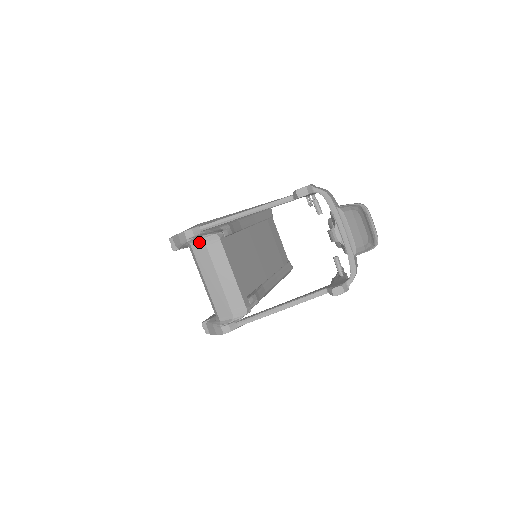
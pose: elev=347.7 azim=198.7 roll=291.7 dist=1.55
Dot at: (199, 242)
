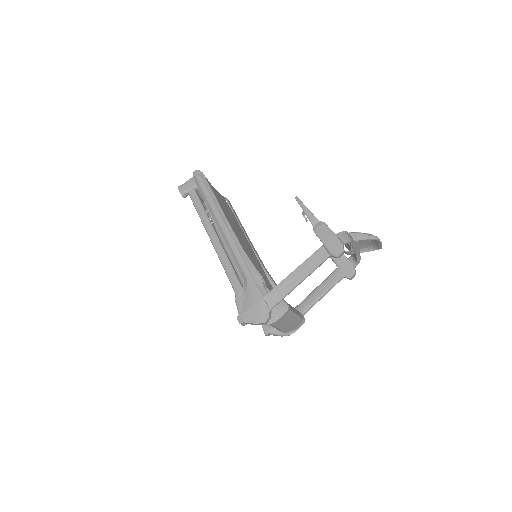
Dot at: (276, 320)
